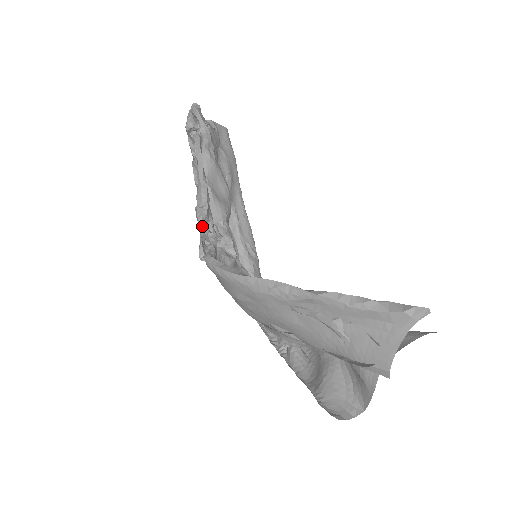
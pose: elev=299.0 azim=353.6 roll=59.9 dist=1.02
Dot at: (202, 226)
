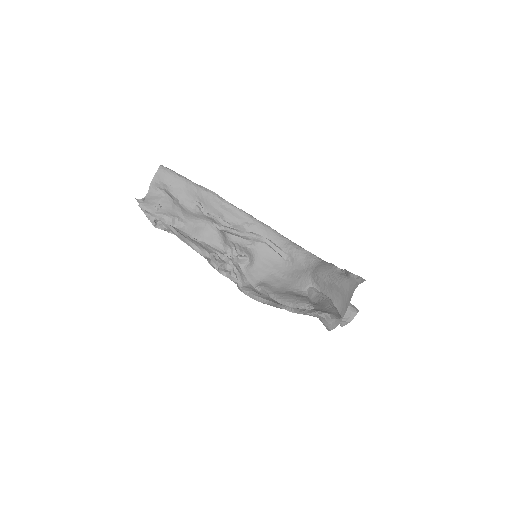
Dot at: (221, 272)
